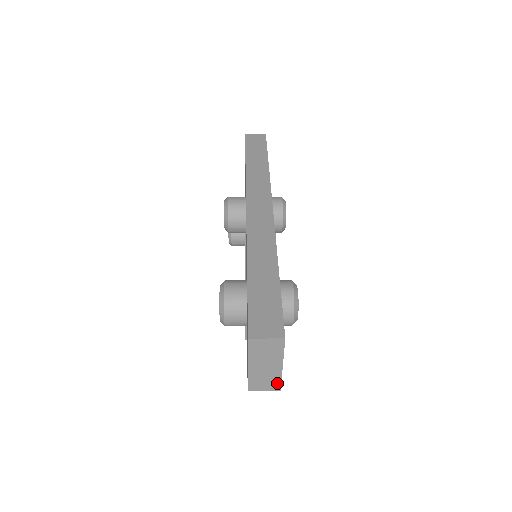
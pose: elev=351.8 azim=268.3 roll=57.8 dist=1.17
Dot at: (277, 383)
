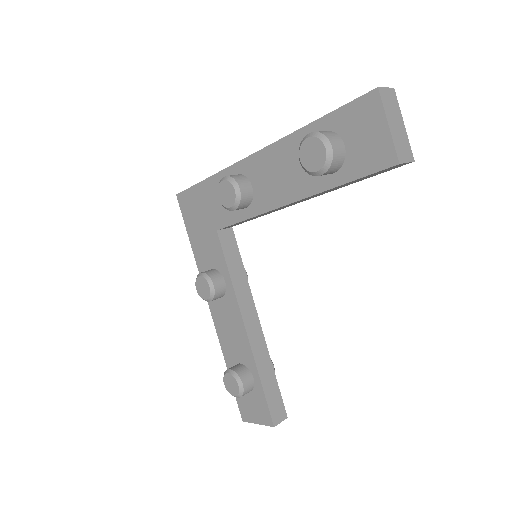
Dot at: (409, 150)
